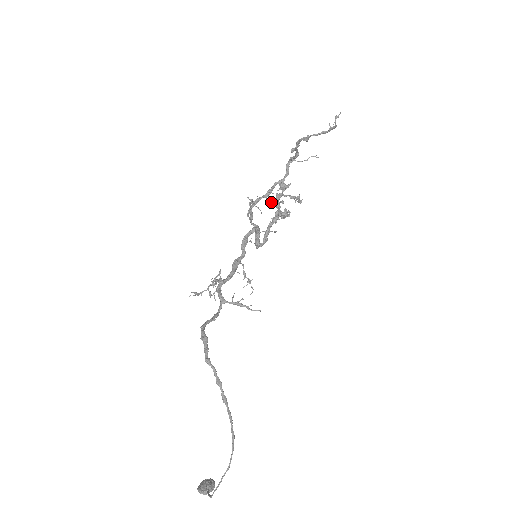
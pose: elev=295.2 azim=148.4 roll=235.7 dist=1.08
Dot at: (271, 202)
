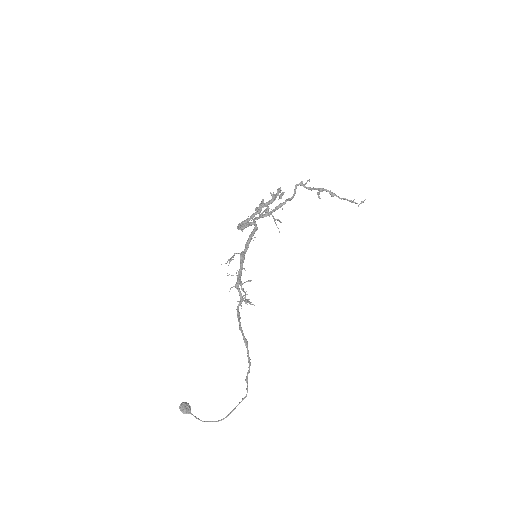
Dot at: (269, 204)
